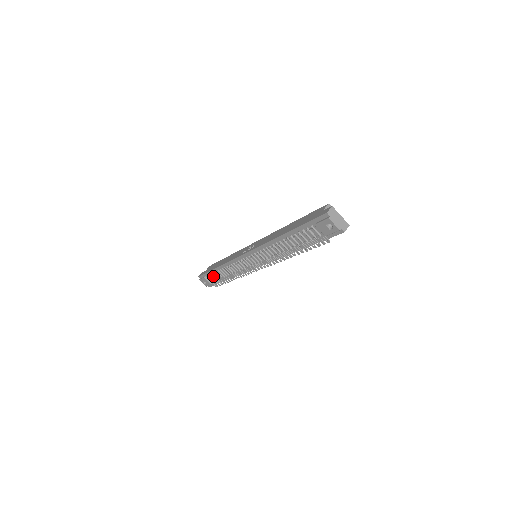
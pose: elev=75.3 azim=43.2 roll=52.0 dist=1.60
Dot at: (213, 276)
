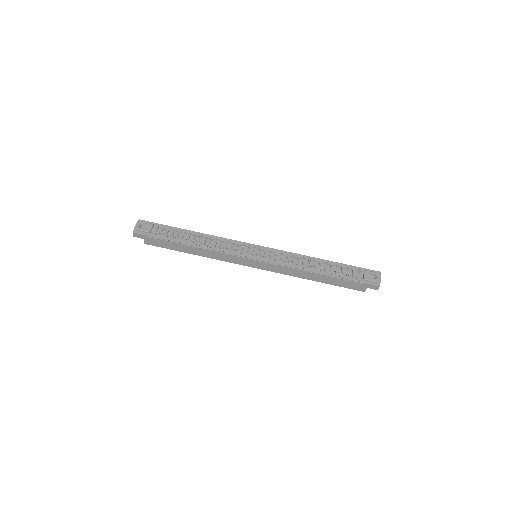
Dot at: (169, 231)
